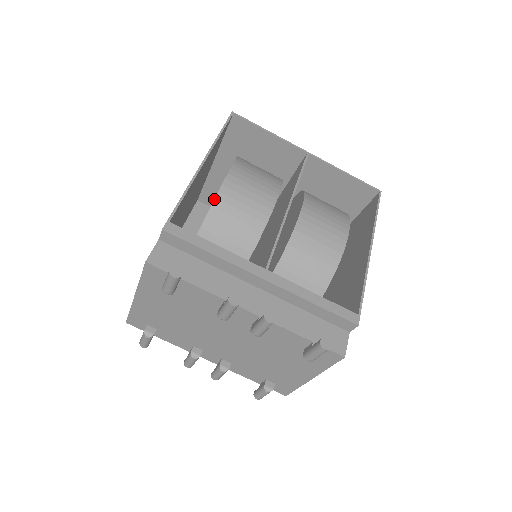
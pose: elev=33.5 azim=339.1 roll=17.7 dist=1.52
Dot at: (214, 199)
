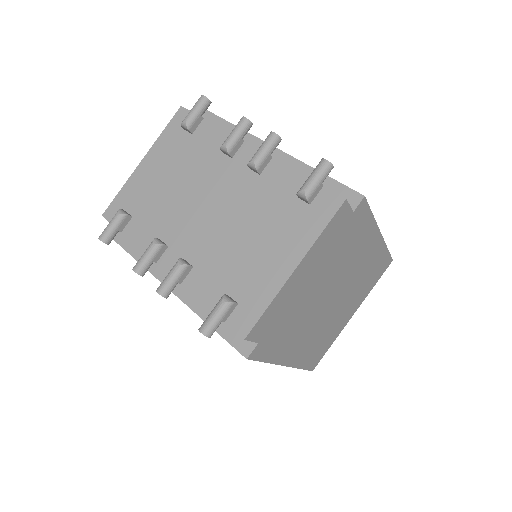
Dot at: occluded
